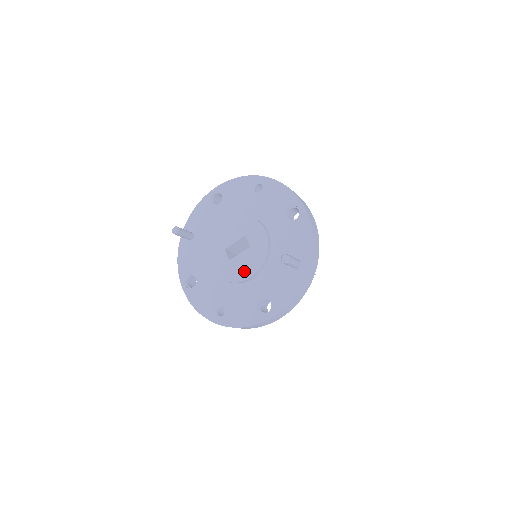
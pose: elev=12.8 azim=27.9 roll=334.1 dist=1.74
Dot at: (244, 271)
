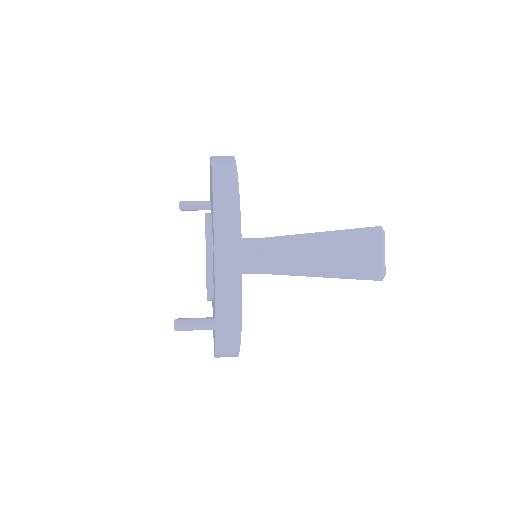
Dot at: occluded
